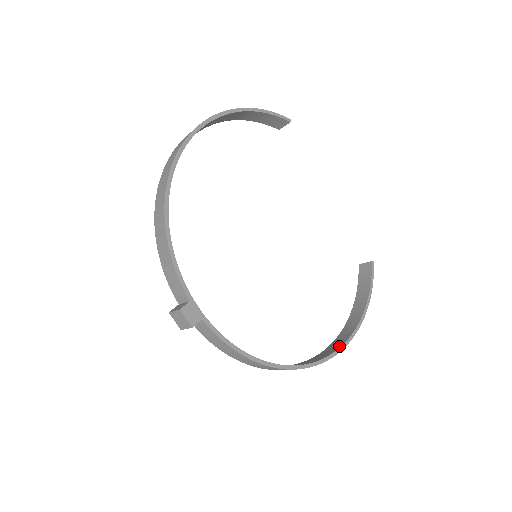
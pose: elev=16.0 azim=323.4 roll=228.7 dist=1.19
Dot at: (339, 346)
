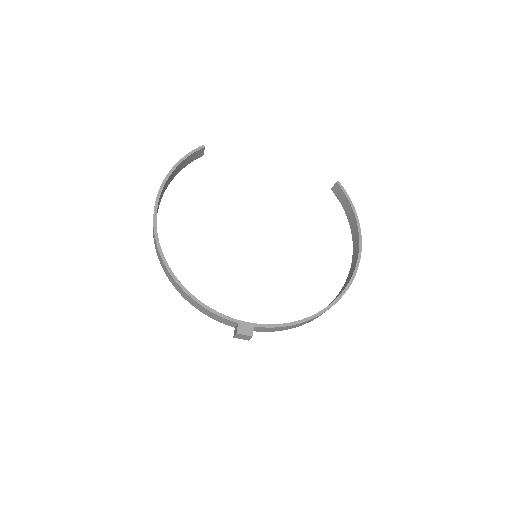
Dot at: (356, 261)
